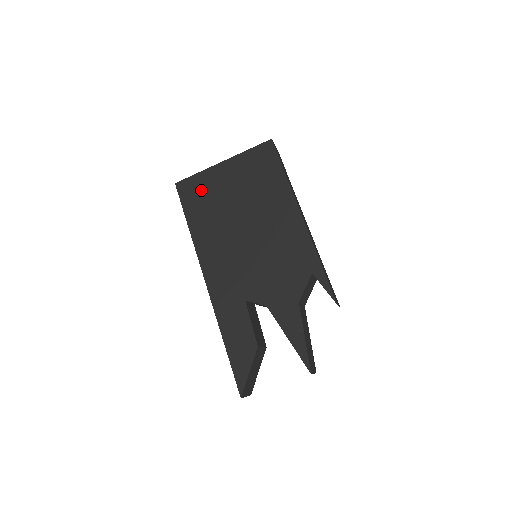
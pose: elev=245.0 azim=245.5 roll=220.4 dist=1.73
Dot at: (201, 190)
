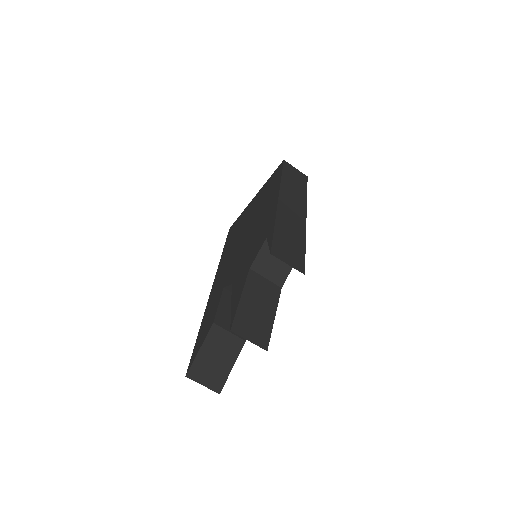
Dot at: (238, 223)
